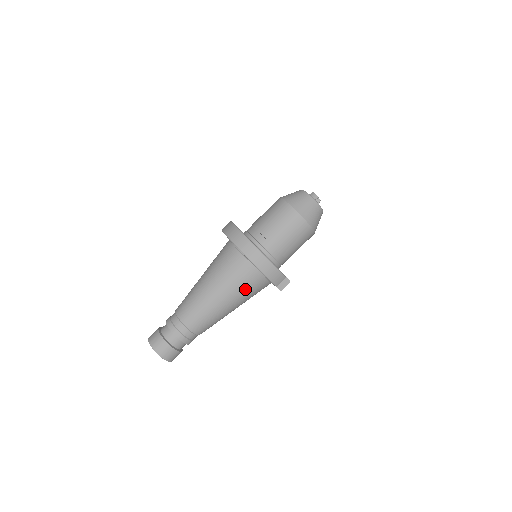
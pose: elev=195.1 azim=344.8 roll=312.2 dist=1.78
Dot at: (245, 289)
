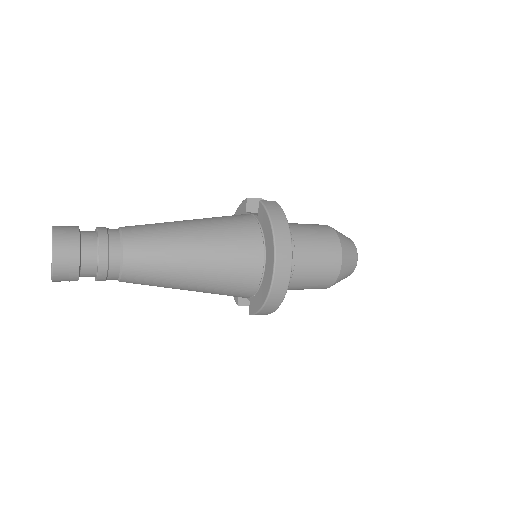
Dot at: (223, 292)
